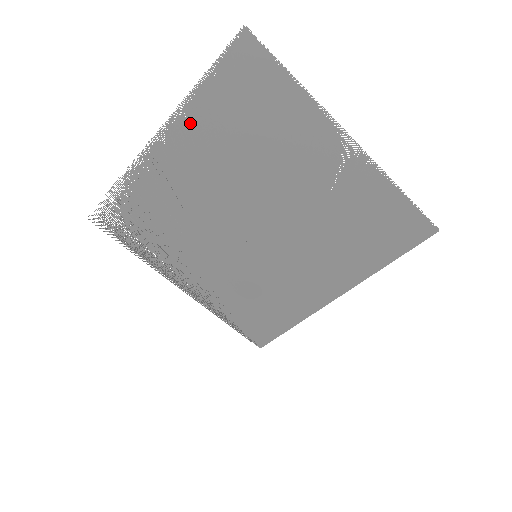
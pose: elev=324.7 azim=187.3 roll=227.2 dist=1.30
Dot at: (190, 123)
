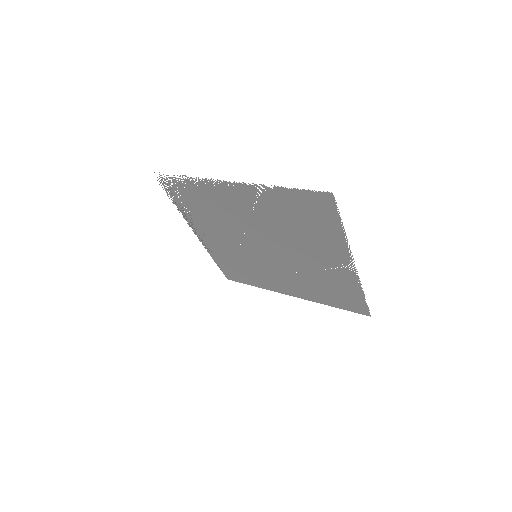
Dot at: (260, 194)
